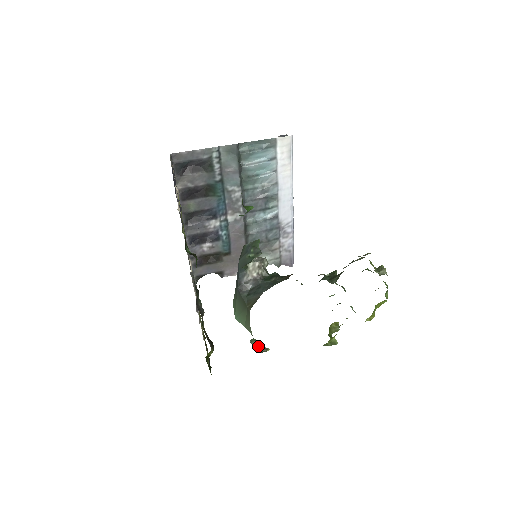
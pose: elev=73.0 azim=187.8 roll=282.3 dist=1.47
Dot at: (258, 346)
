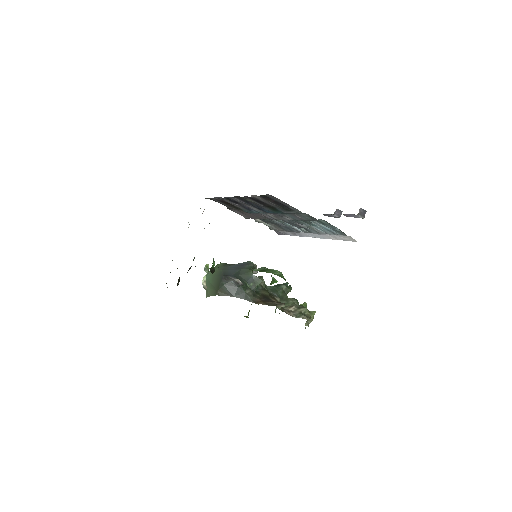
Dot at: occluded
